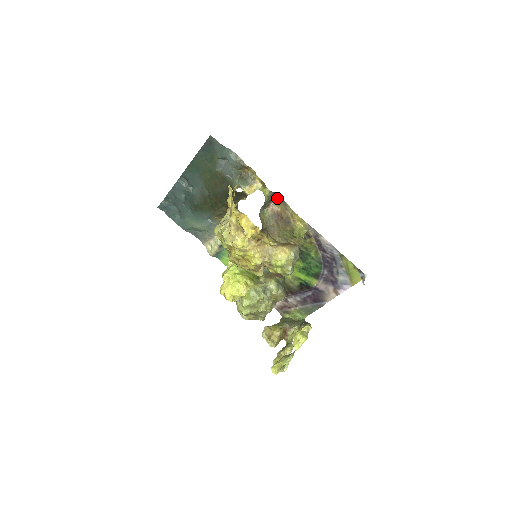
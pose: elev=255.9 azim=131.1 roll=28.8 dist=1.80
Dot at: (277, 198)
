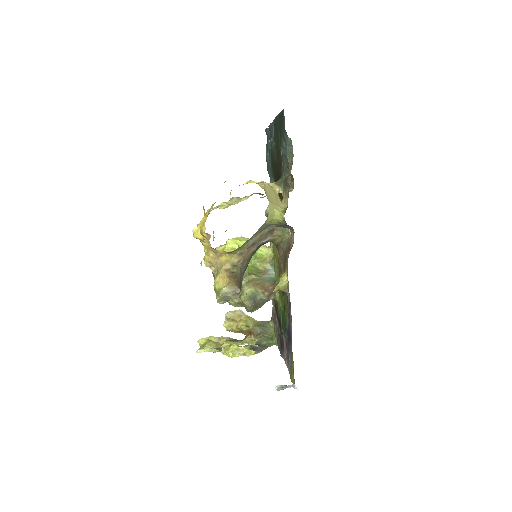
Dot at: occluded
